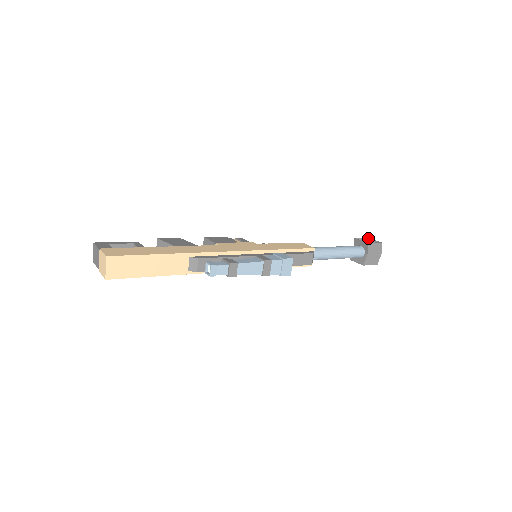
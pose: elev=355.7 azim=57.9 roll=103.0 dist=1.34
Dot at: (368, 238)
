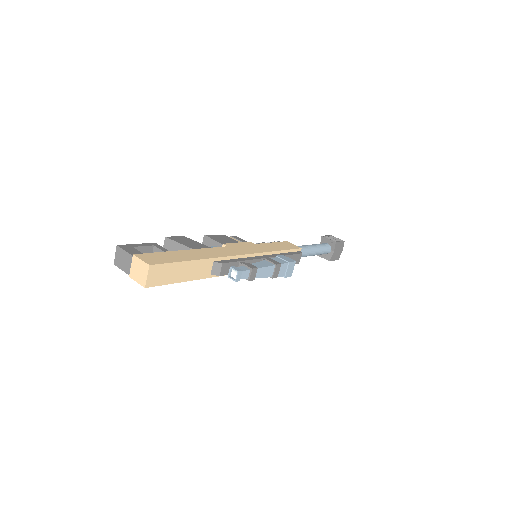
Dot at: (331, 236)
